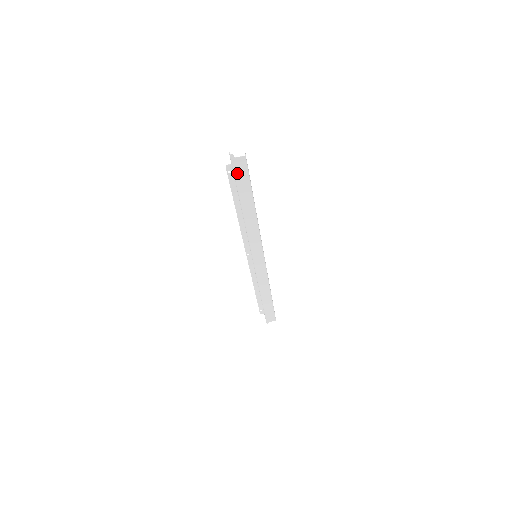
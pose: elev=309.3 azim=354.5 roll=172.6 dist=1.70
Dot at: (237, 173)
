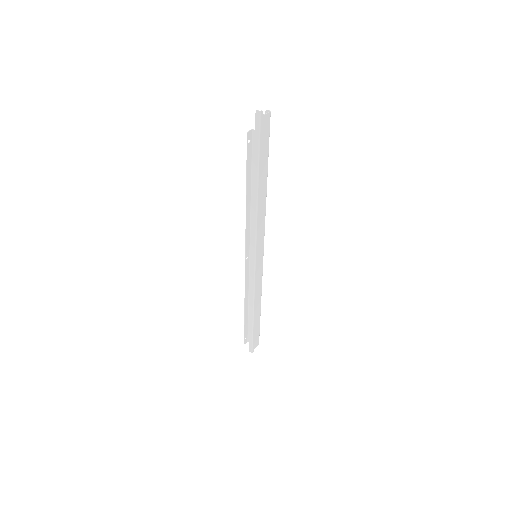
Dot at: (262, 137)
